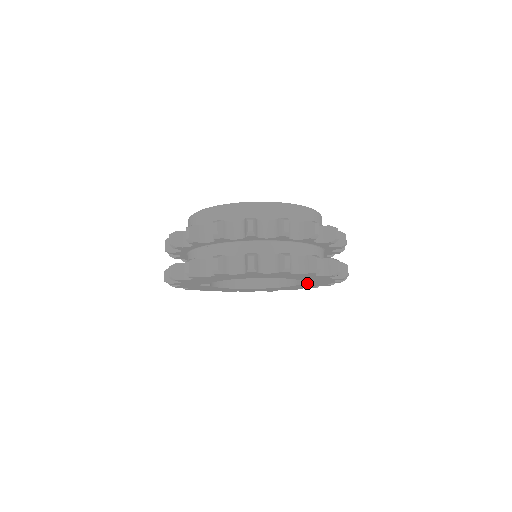
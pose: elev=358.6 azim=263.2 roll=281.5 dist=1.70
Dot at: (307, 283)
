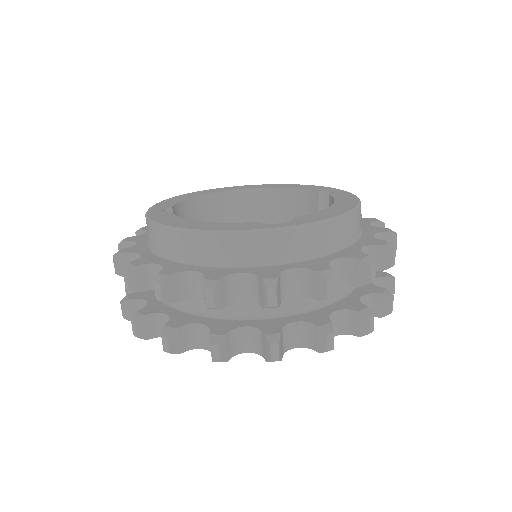
Dot at: occluded
